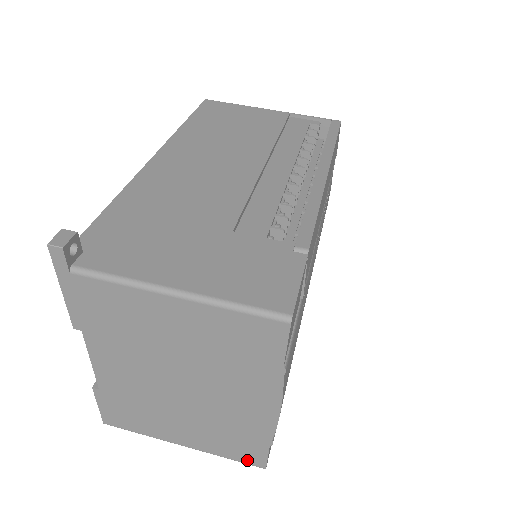
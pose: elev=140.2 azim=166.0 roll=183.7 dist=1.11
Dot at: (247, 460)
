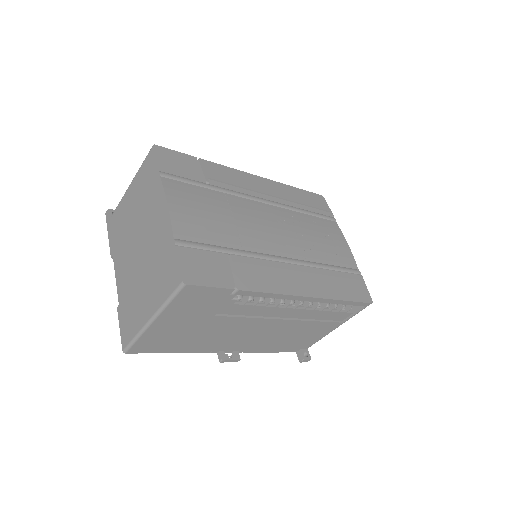
Dot at: (173, 285)
